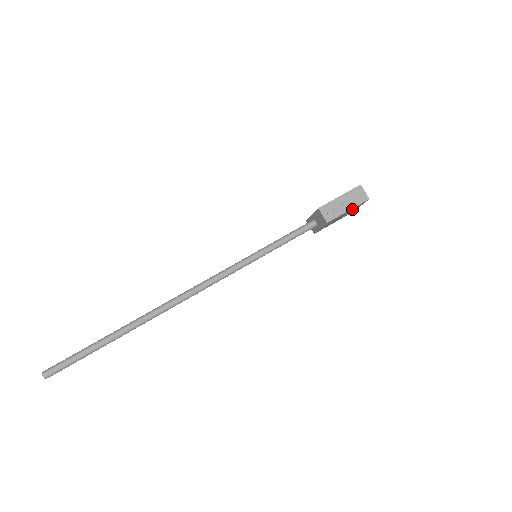
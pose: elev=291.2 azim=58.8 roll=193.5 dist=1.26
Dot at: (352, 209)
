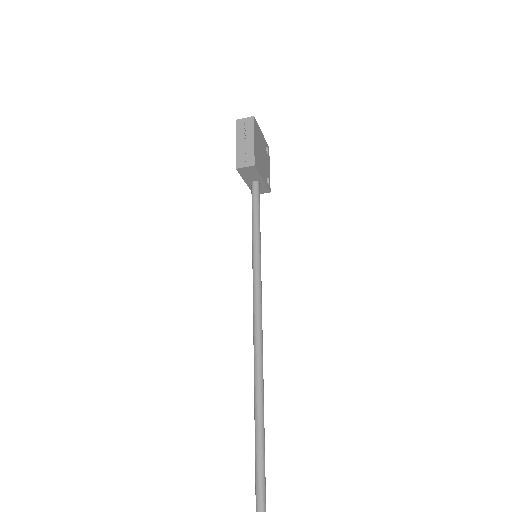
Dot at: (257, 139)
